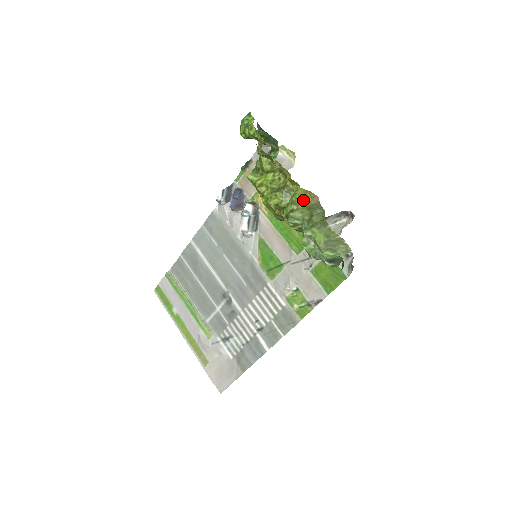
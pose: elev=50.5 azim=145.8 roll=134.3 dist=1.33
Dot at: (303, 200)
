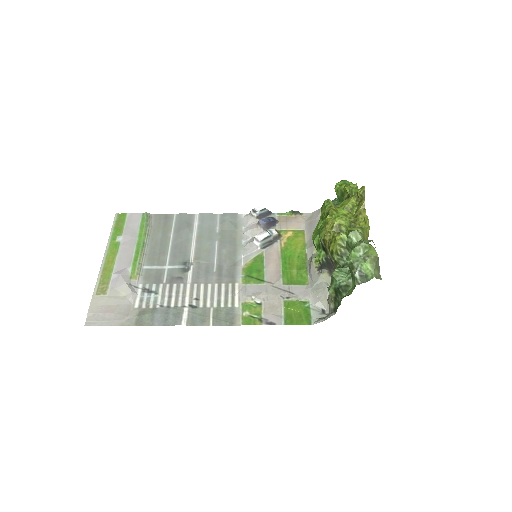
Dot at: (365, 235)
